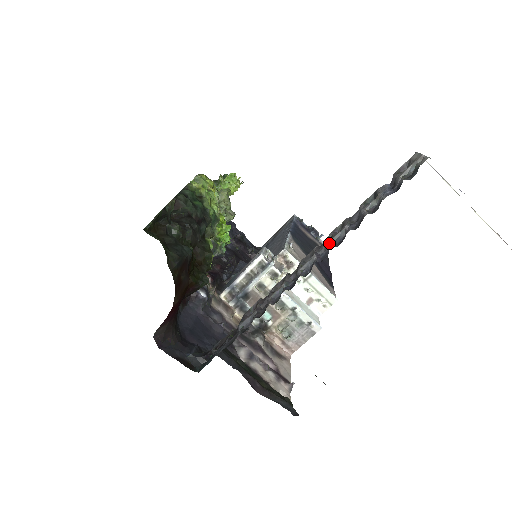
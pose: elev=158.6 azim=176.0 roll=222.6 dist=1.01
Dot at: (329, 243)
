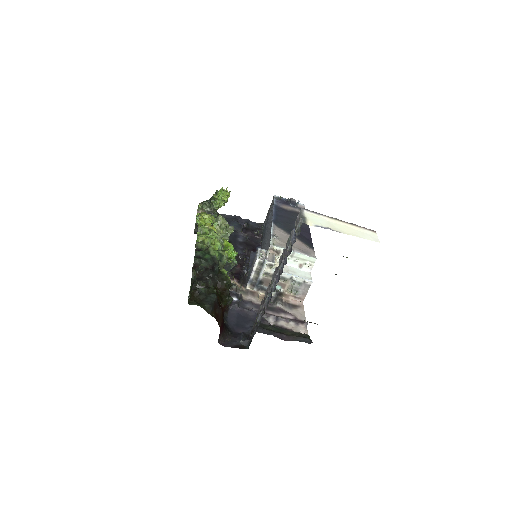
Dot at: (279, 270)
